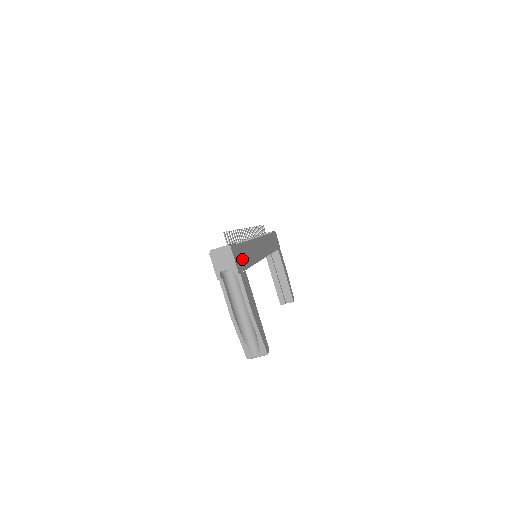
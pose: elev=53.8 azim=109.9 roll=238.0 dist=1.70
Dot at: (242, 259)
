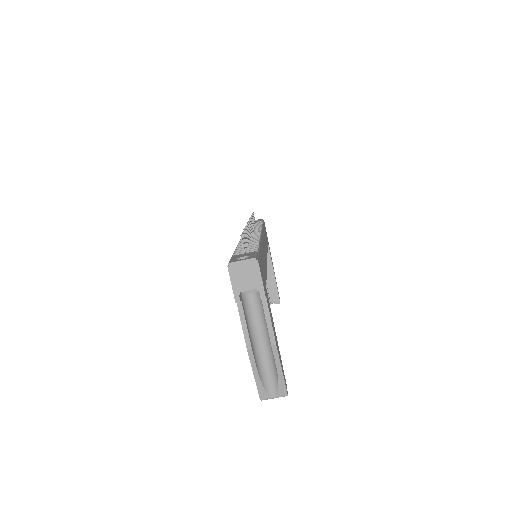
Dot at: (263, 273)
